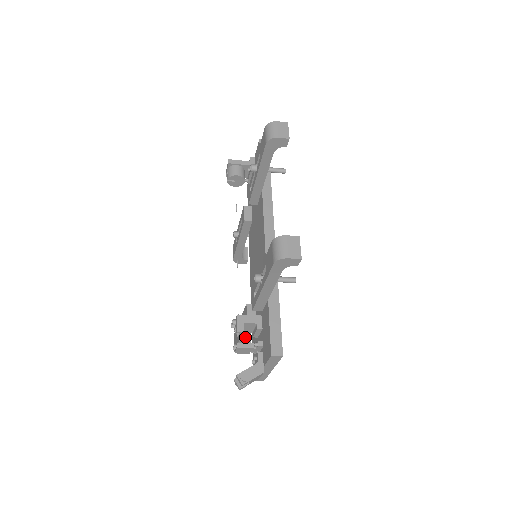
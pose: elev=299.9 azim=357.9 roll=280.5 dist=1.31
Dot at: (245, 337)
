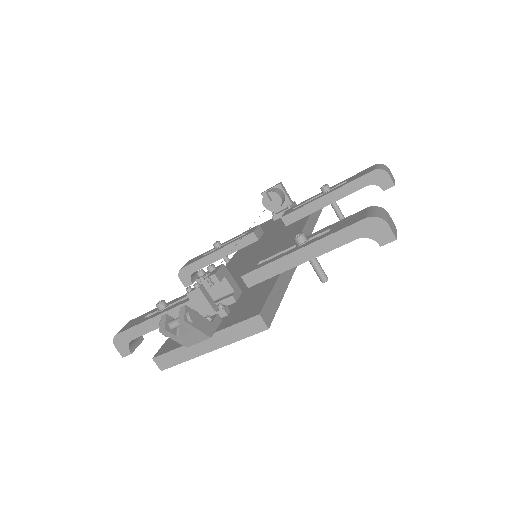
Dot at: occluded
